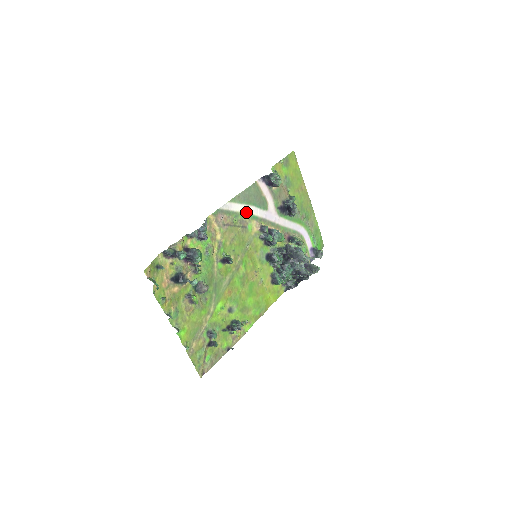
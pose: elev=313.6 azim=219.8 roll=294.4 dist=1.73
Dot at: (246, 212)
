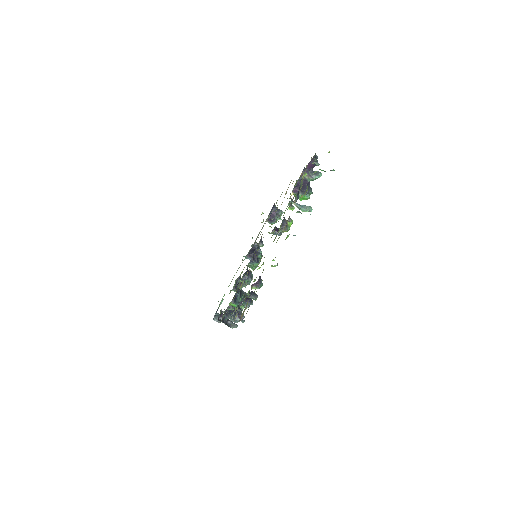
Dot at: occluded
